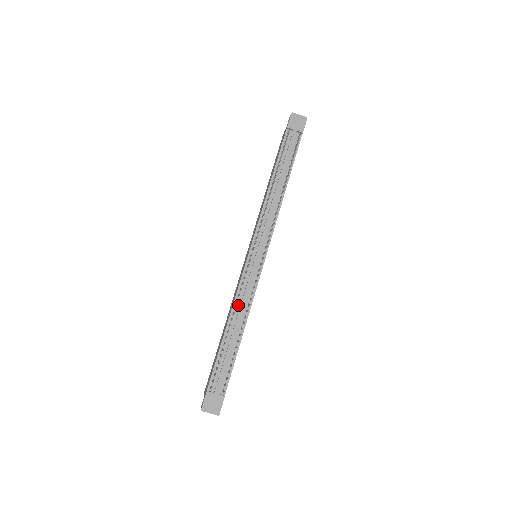
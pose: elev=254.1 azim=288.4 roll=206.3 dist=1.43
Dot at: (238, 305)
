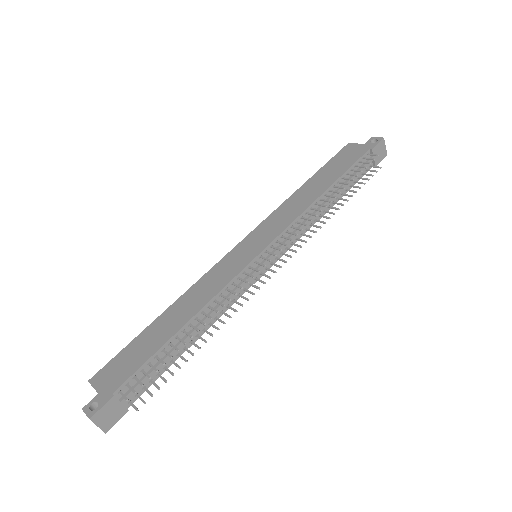
Dot at: (213, 306)
